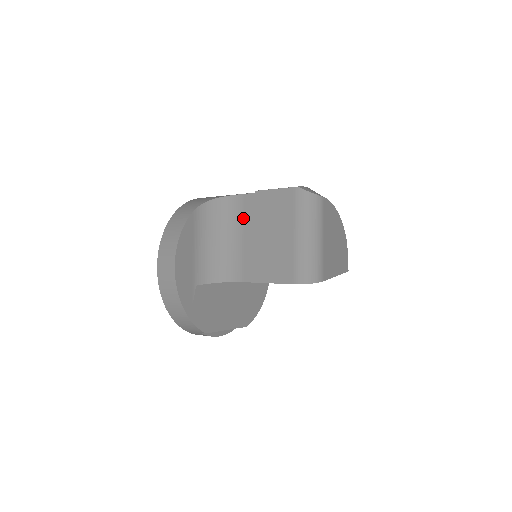
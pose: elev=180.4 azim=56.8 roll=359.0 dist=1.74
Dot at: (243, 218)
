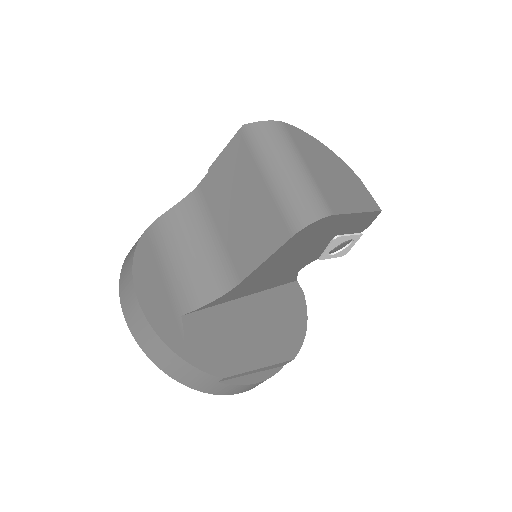
Dot at: (209, 209)
